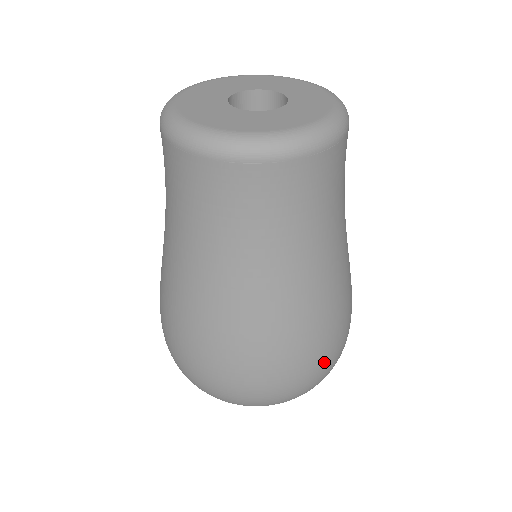
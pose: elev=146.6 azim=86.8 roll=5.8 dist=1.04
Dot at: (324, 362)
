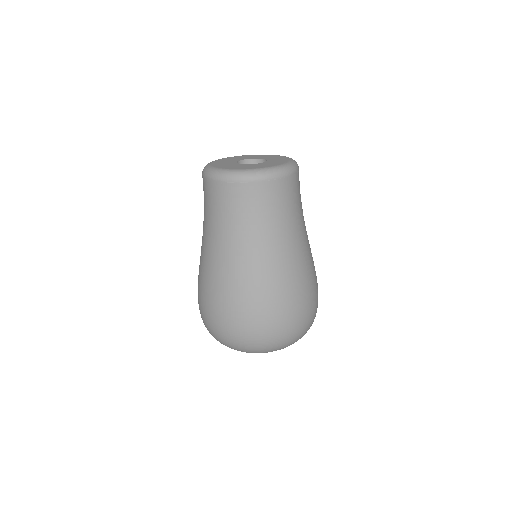
Dot at: (286, 318)
